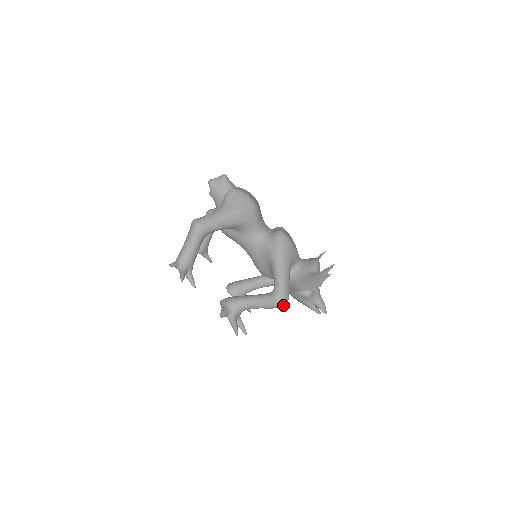
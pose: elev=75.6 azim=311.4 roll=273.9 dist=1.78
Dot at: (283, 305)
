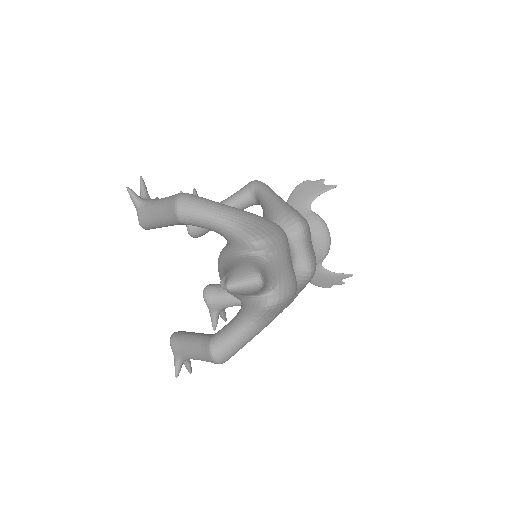
Dot at: occluded
